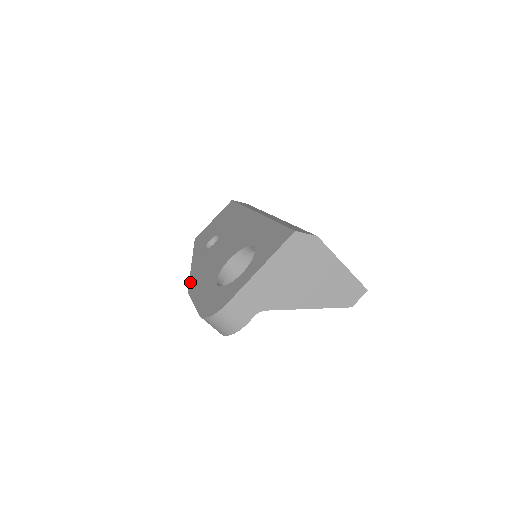
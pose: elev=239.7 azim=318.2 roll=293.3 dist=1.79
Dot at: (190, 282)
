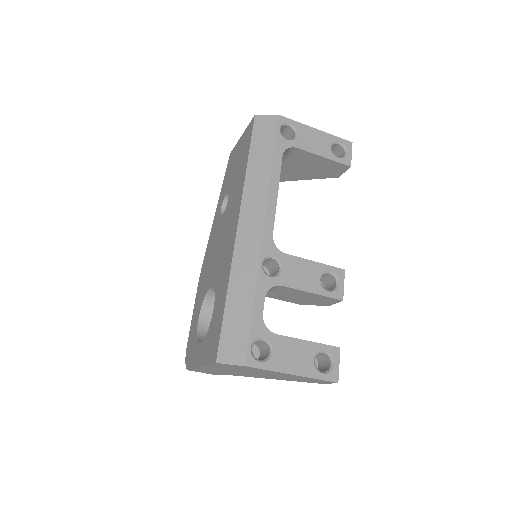
Dot at: (203, 261)
